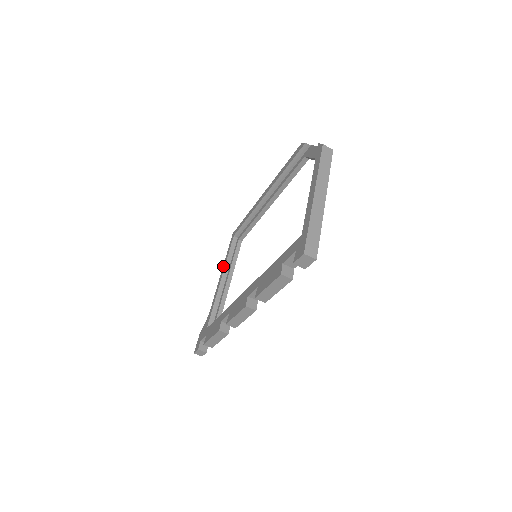
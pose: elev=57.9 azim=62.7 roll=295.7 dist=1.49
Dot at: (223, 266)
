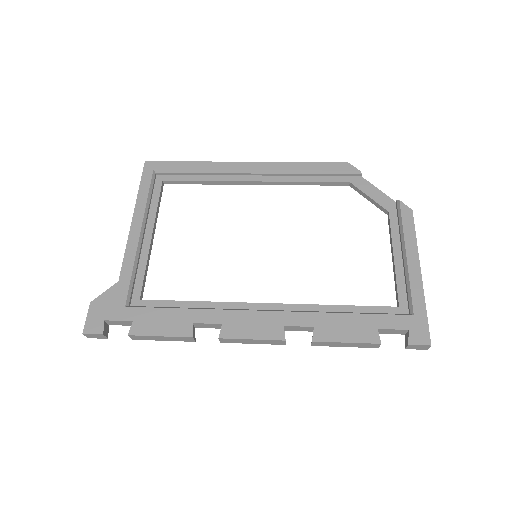
Dot at: (137, 210)
